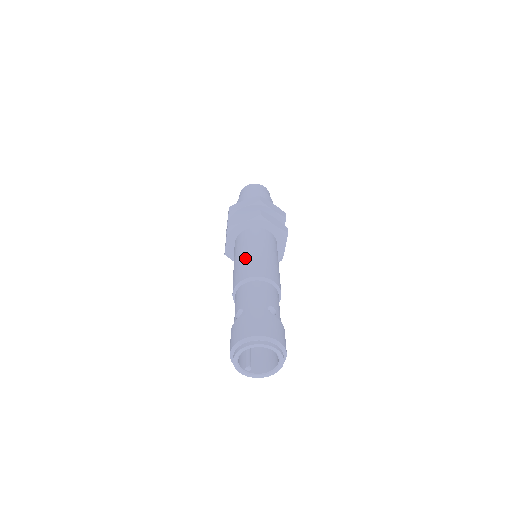
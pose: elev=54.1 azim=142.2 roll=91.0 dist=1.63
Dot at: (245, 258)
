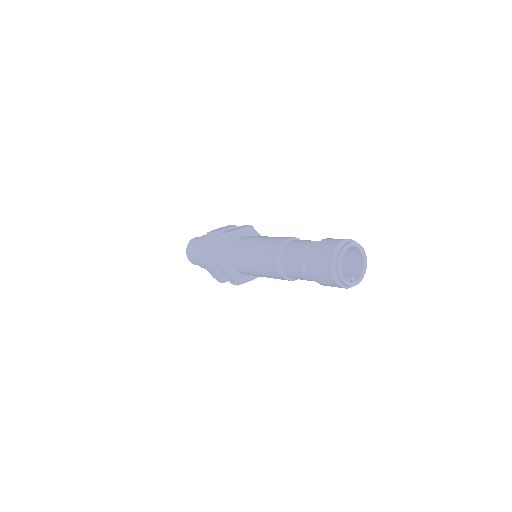
Dot at: (257, 255)
